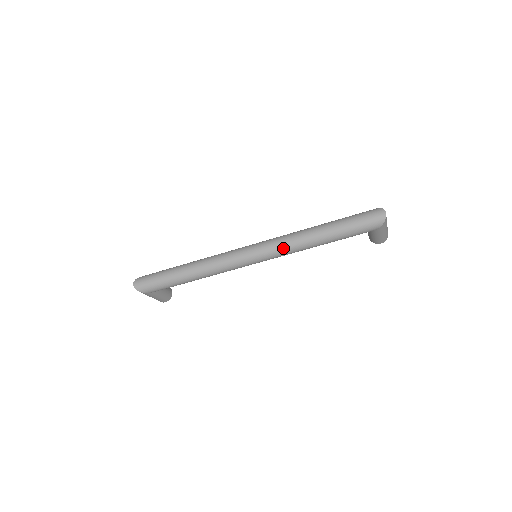
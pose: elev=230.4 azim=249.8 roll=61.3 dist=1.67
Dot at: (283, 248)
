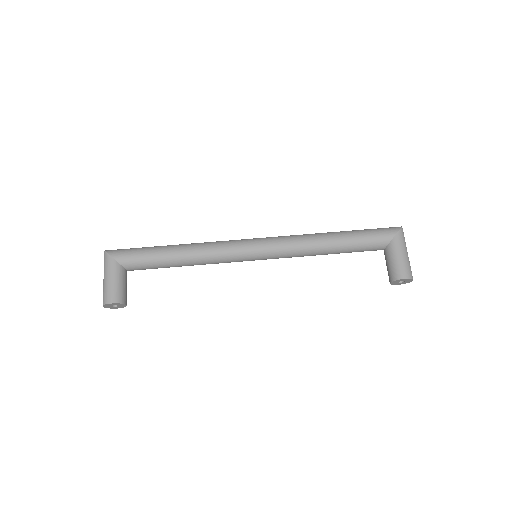
Dot at: (290, 236)
